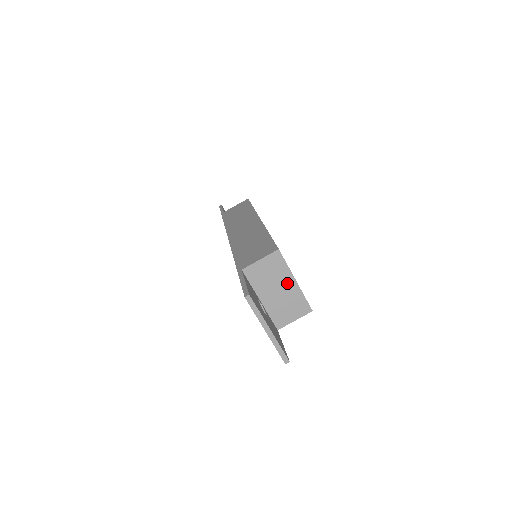
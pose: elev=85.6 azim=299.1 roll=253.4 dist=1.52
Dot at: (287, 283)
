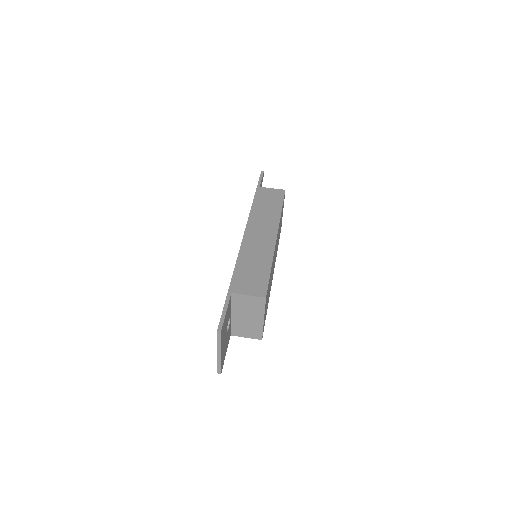
Dot at: (257, 317)
